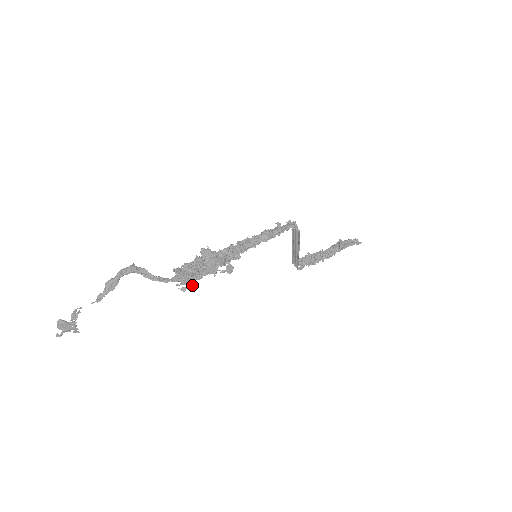
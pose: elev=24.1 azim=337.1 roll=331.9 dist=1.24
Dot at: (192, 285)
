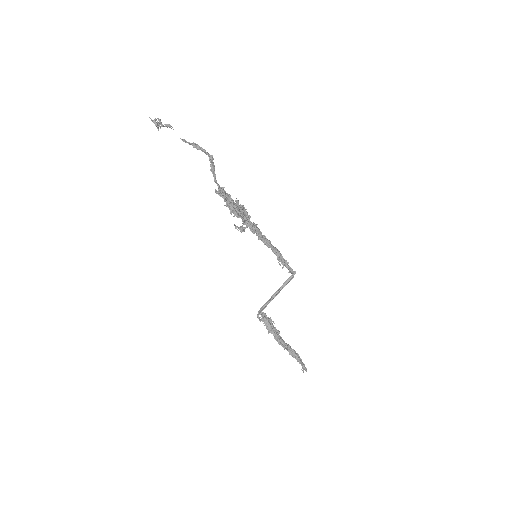
Dot at: (223, 197)
